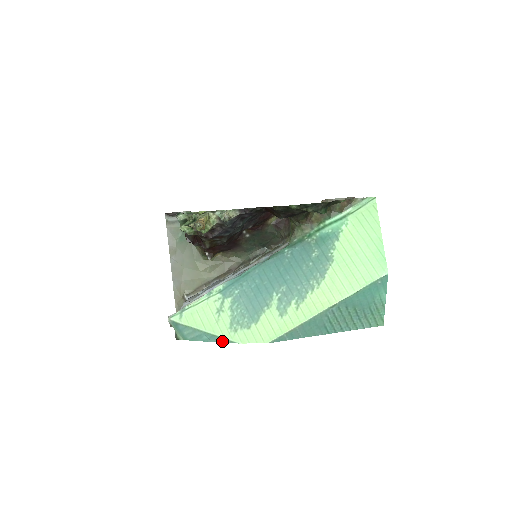
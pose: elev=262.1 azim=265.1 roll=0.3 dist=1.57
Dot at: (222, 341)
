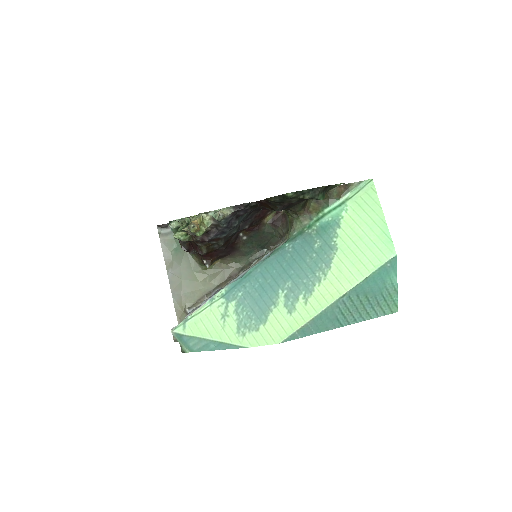
Dot at: (231, 348)
